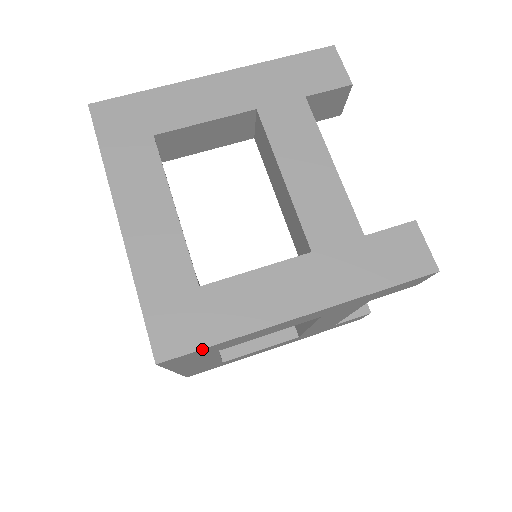
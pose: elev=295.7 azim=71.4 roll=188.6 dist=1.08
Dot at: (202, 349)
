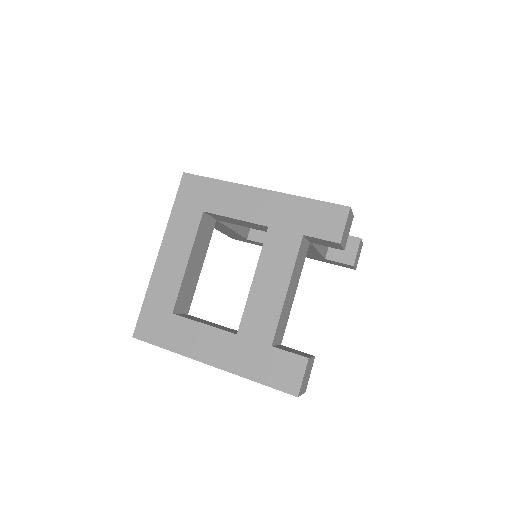
Dot at: (206, 178)
